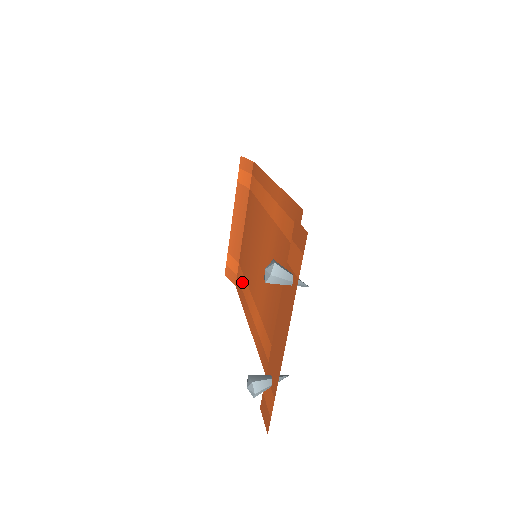
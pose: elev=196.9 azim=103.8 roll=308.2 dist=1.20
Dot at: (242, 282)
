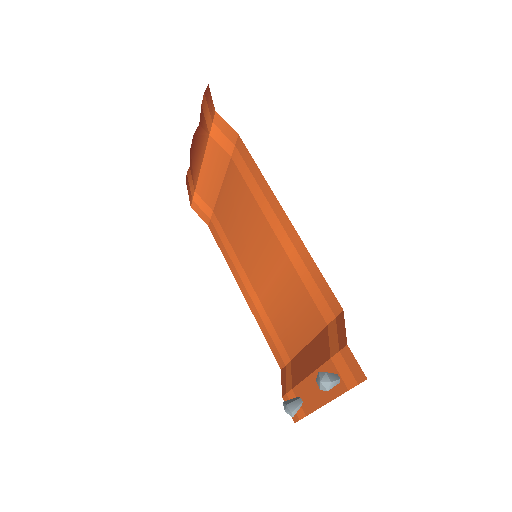
Dot at: (223, 239)
